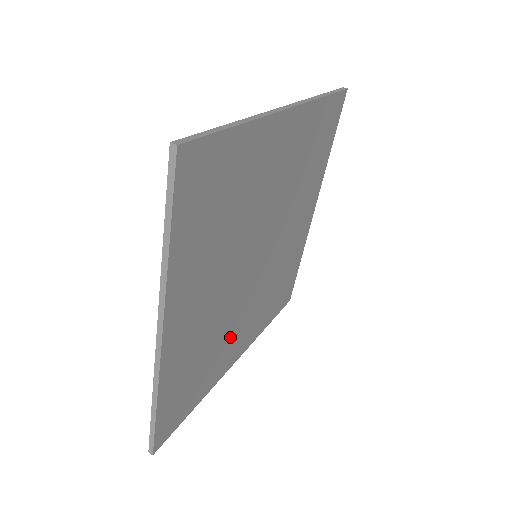
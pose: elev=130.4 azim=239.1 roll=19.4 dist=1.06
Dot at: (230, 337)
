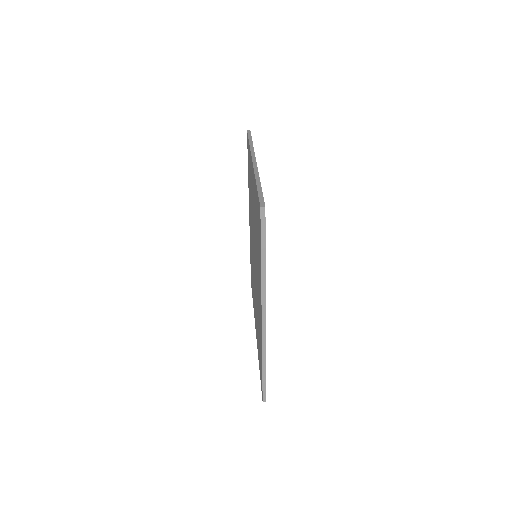
Dot at: occluded
